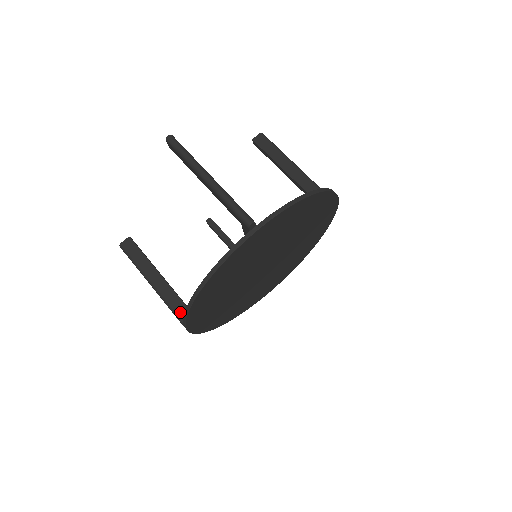
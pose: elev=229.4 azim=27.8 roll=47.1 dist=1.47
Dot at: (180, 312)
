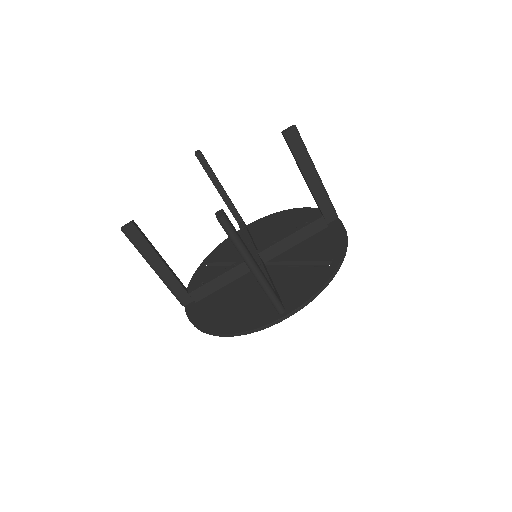
Dot at: (181, 297)
